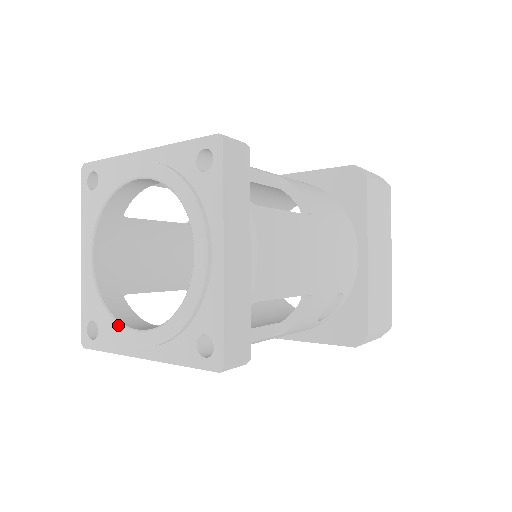
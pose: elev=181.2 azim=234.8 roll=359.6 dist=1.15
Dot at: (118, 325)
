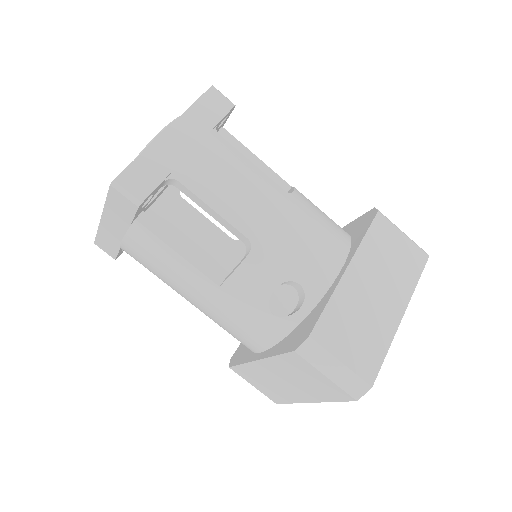
Dot at: occluded
